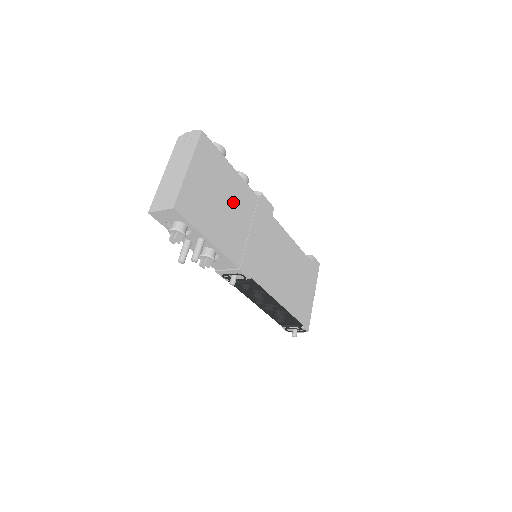
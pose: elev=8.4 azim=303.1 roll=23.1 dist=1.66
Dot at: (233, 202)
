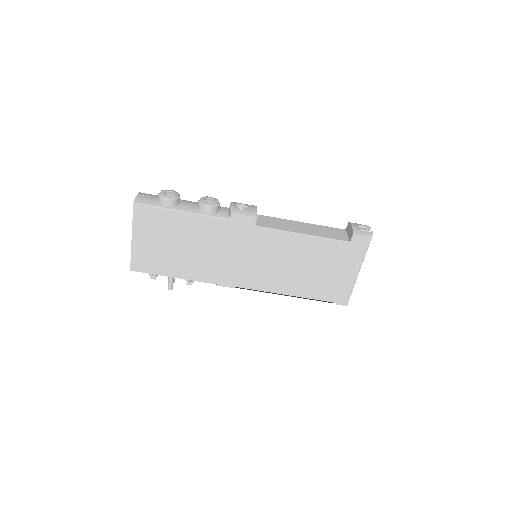
Dot at: (192, 239)
